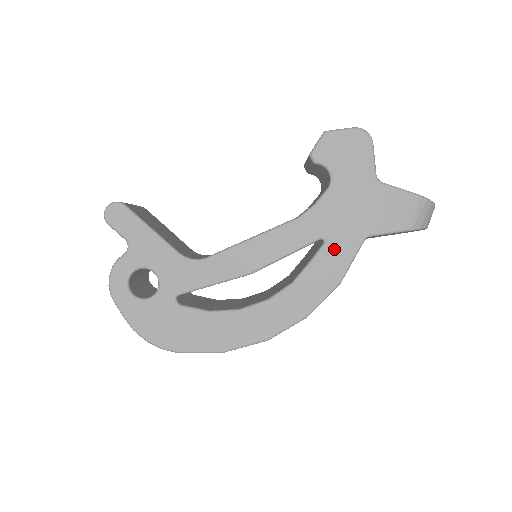
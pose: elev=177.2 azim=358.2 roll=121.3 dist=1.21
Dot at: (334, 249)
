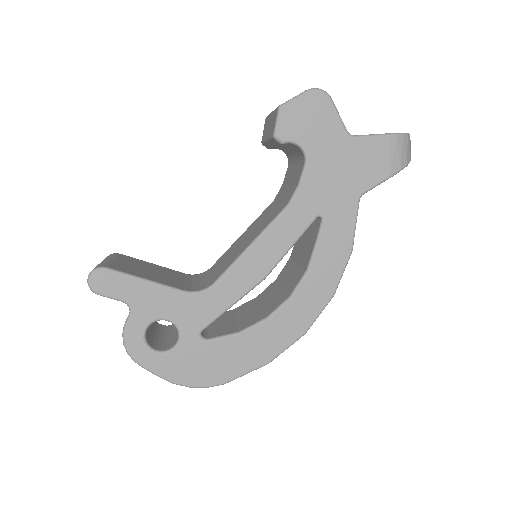
Dot at: (334, 221)
